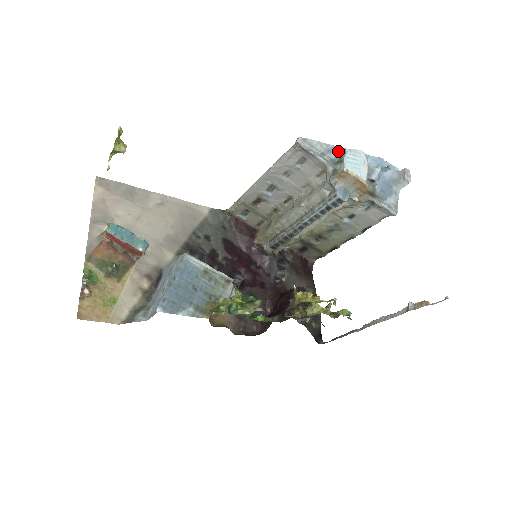
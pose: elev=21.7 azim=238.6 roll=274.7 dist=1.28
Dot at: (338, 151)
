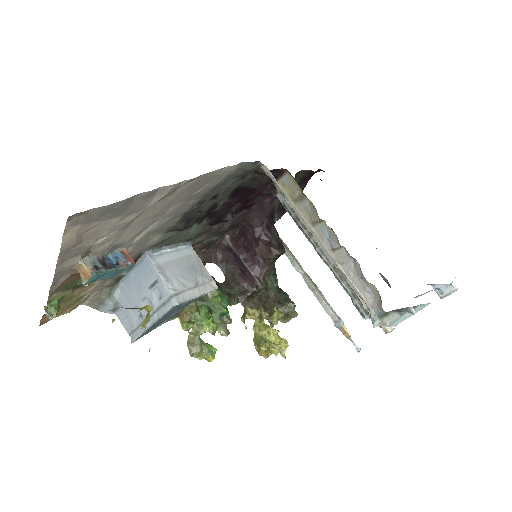
Dot at: (410, 308)
